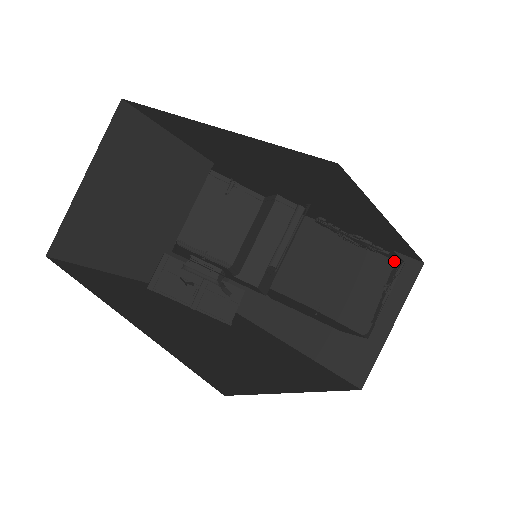
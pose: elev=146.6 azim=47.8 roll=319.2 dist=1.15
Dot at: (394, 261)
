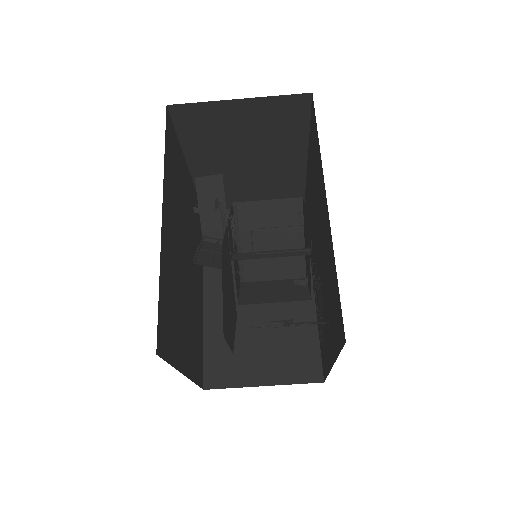
Dot at: occluded
